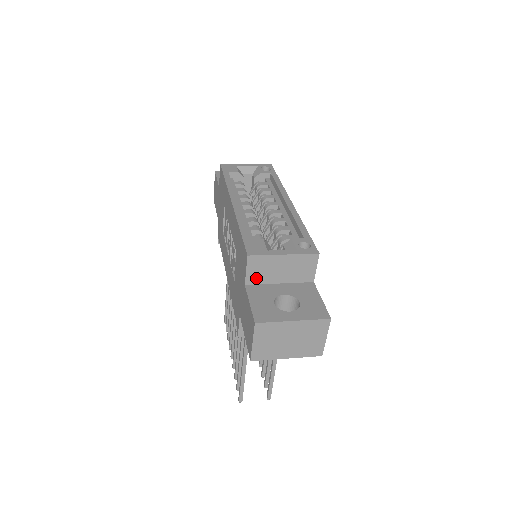
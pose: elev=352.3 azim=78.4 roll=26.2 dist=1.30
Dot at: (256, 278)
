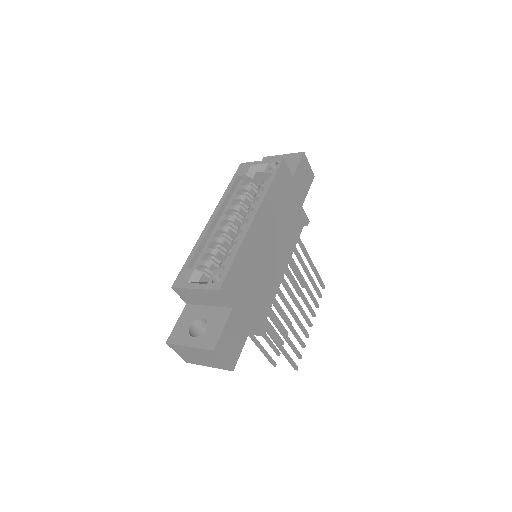
Dot at: (190, 301)
